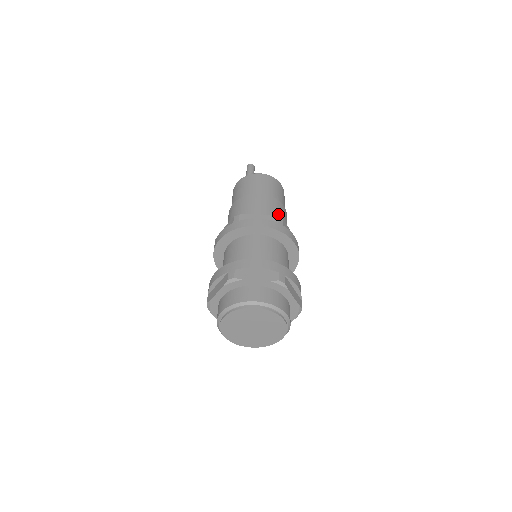
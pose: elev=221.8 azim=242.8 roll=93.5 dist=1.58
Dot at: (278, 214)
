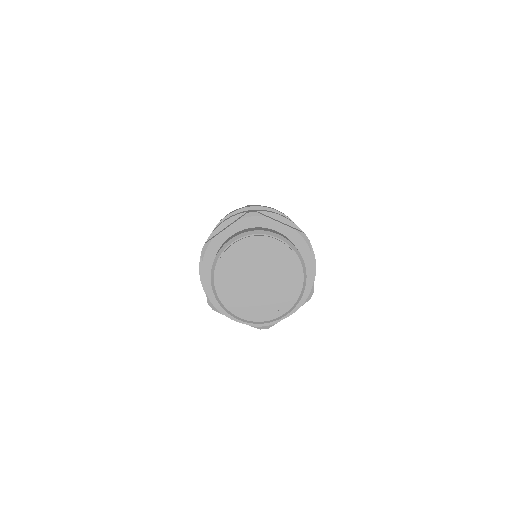
Dot at: occluded
